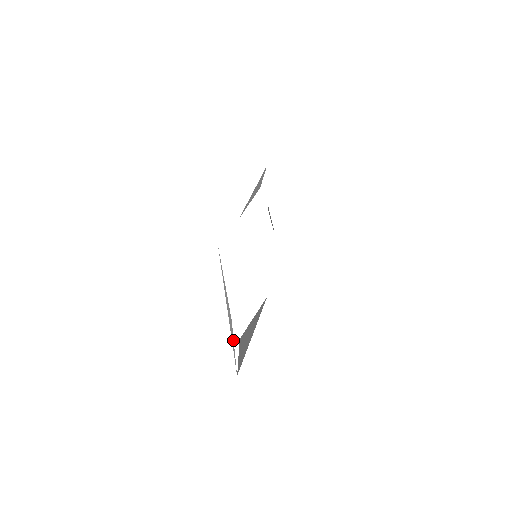
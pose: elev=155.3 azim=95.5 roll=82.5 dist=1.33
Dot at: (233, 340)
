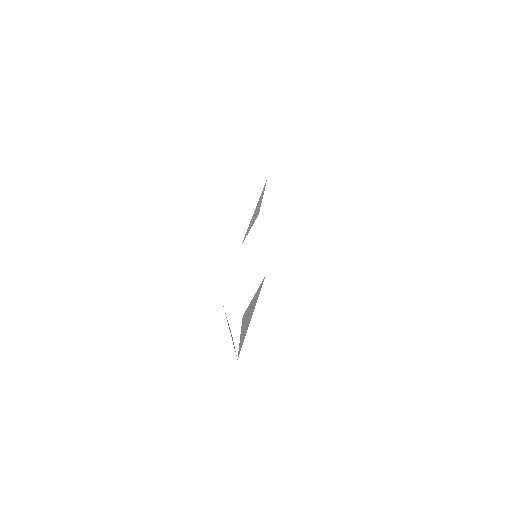
Dot at: occluded
